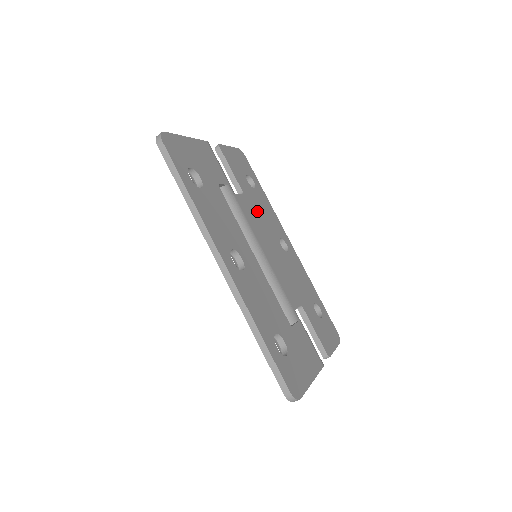
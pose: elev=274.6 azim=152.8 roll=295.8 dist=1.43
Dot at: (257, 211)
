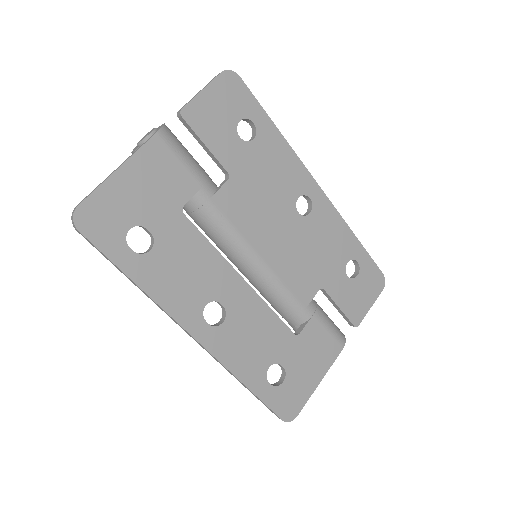
Dot at: (256, 186)
